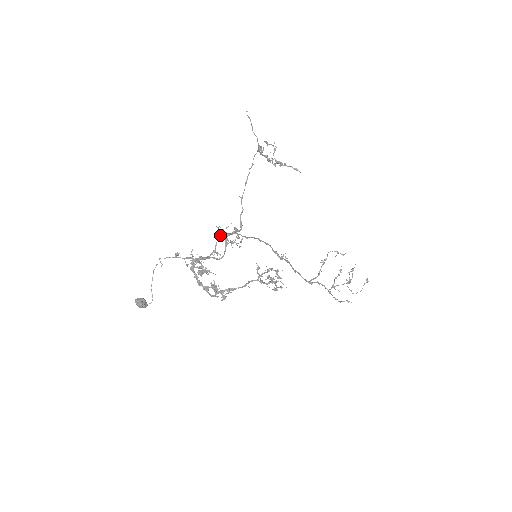
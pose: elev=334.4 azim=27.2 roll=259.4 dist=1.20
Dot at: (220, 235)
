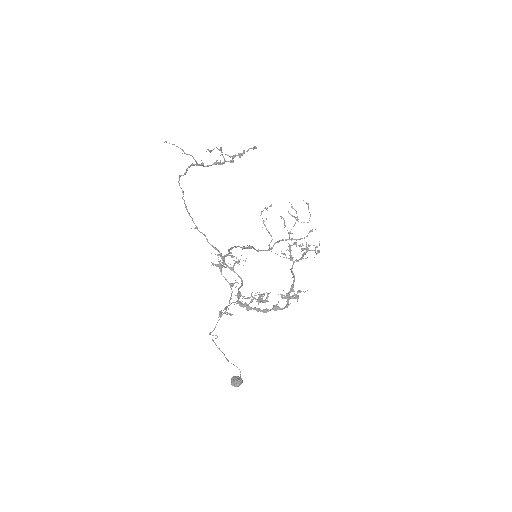
Dot at: (220, 269)
